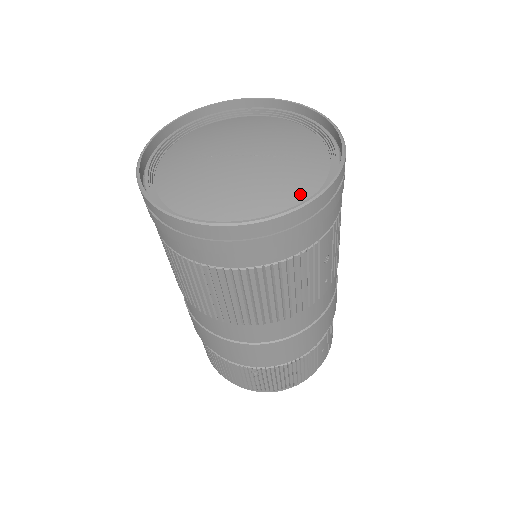
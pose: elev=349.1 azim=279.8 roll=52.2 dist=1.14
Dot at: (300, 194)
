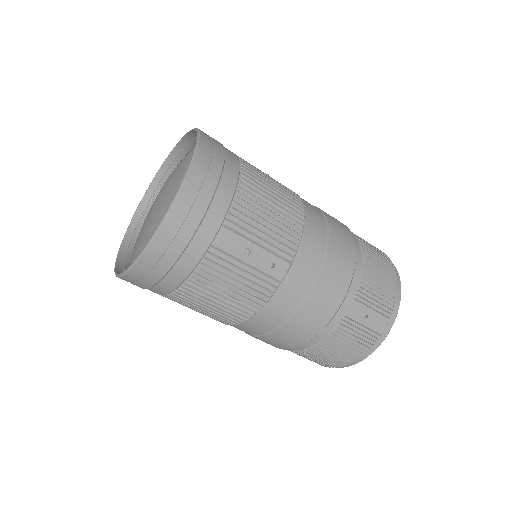
Dot at: occluded
